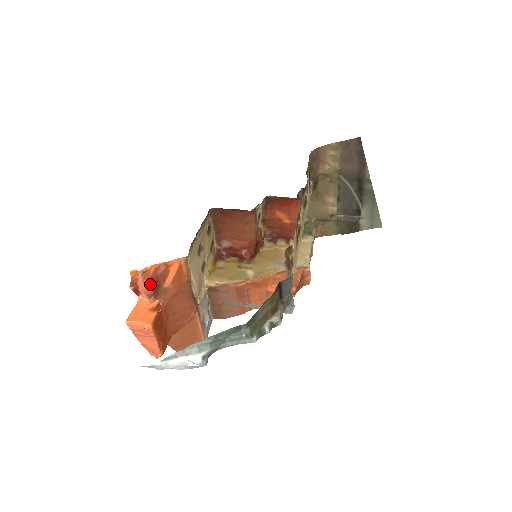
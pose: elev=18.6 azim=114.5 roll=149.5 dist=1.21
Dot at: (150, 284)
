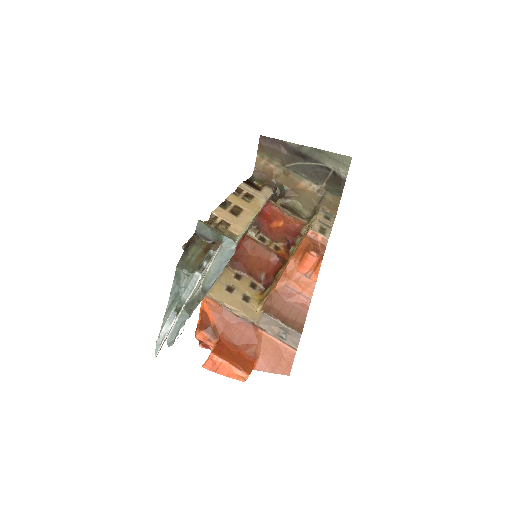
Dot at: (201, 331)
